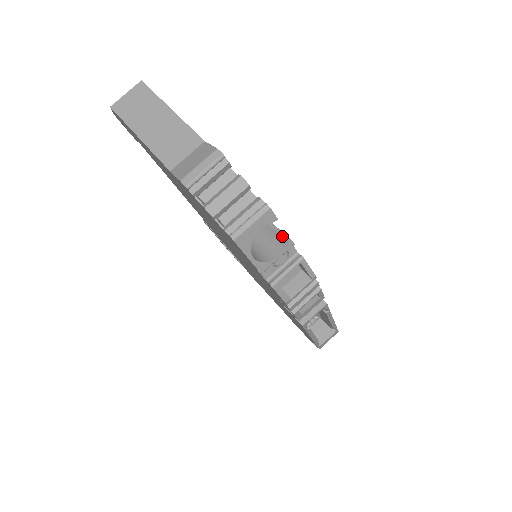
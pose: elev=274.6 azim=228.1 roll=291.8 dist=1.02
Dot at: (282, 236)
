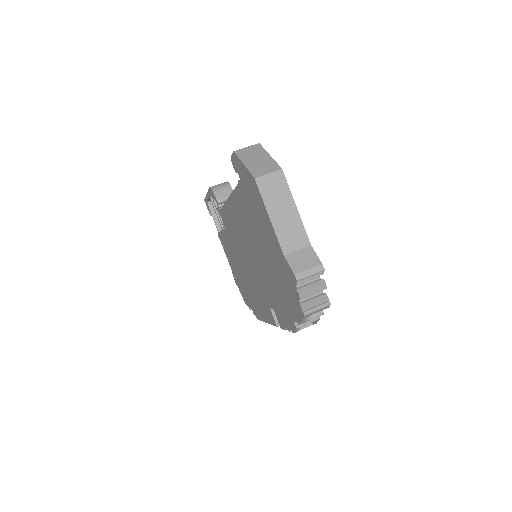
Dot at: occluded
